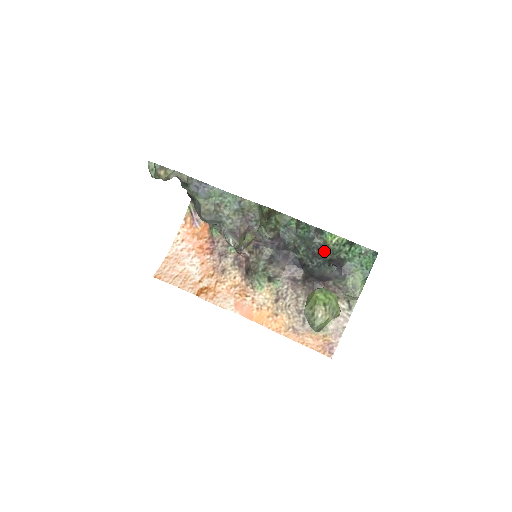
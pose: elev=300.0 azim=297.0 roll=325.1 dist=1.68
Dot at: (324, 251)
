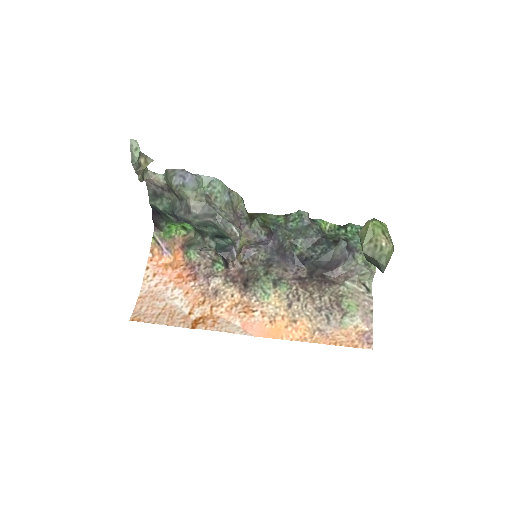
Dot at: (323, 237)
